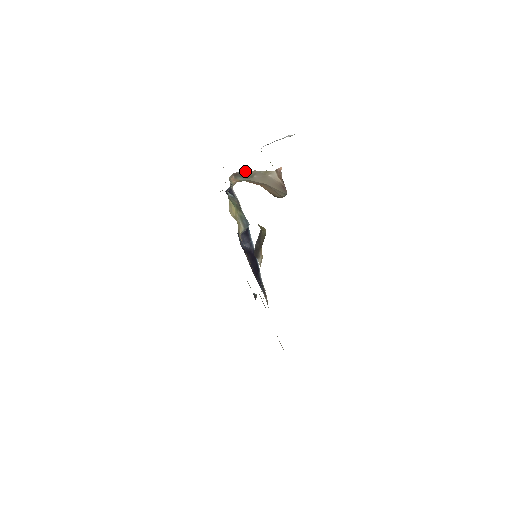
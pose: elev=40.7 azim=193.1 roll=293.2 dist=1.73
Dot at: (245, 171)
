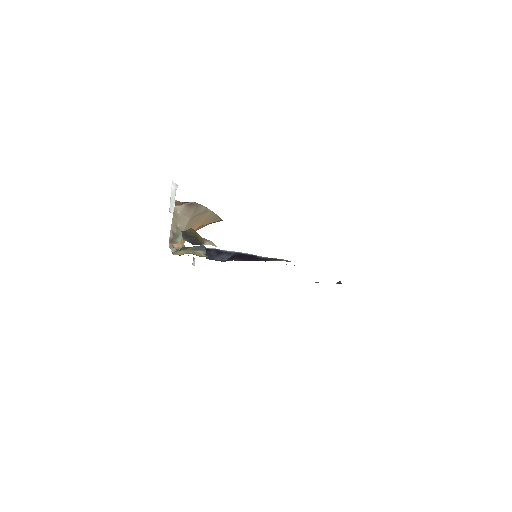
Dot at: (170, 232)
